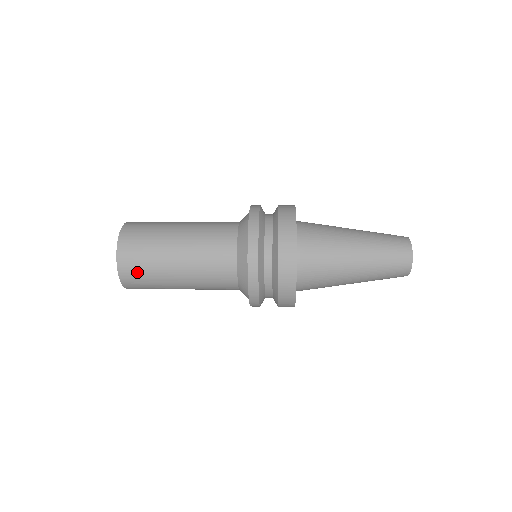
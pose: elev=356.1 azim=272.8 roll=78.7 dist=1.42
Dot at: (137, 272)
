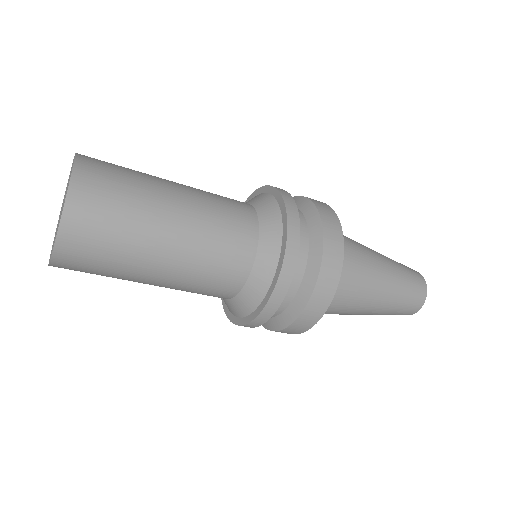
Dot at: (97, 228)
